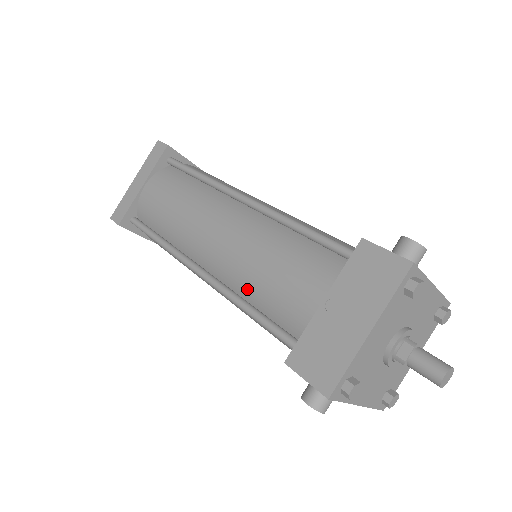
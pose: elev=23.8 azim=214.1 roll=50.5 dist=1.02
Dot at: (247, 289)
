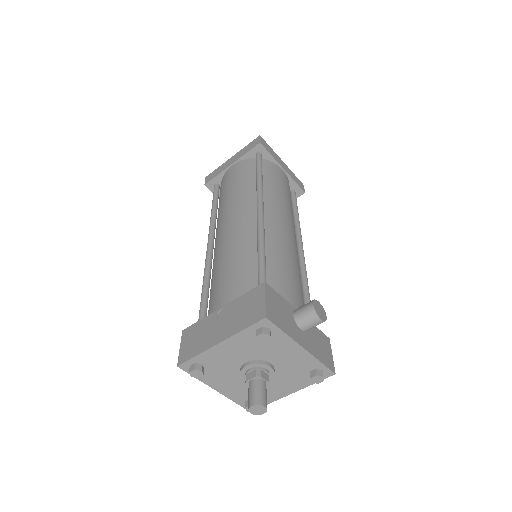
Dot at: (213, 273)
